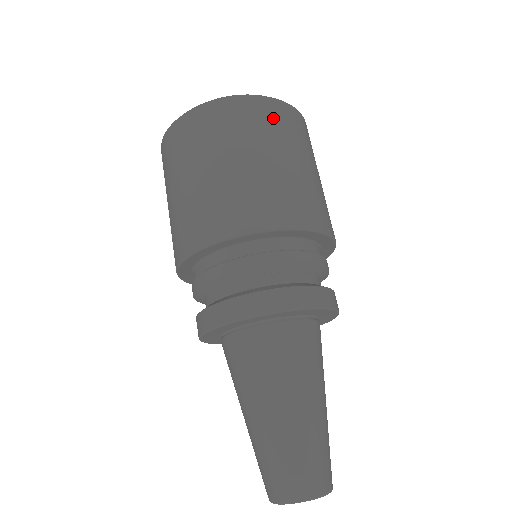
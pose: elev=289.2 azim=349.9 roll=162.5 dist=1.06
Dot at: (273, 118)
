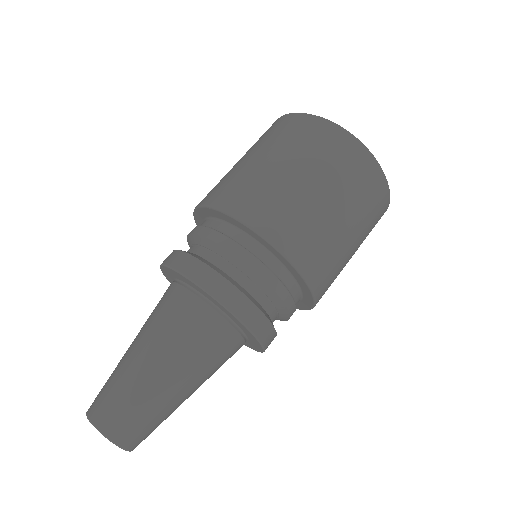
Dot at: (378, 214)
